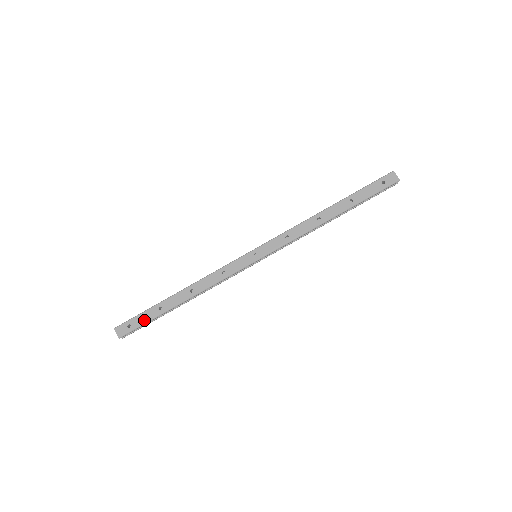
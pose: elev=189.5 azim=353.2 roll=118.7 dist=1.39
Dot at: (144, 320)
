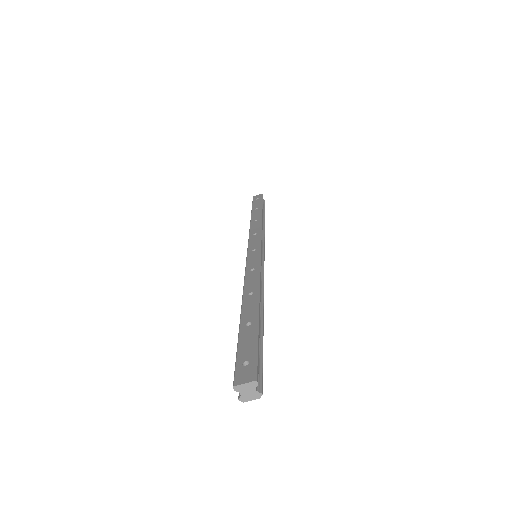
Dot at: (250, 343)
